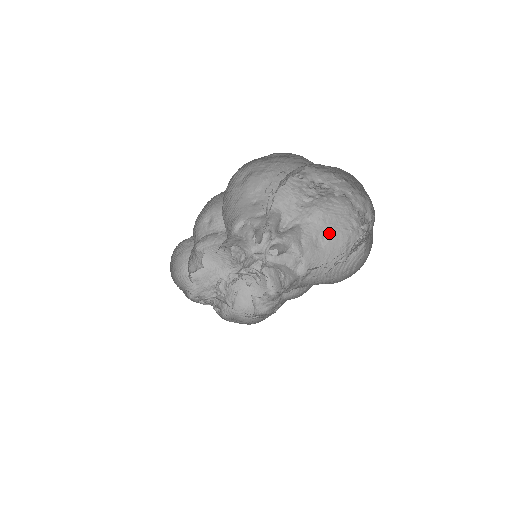
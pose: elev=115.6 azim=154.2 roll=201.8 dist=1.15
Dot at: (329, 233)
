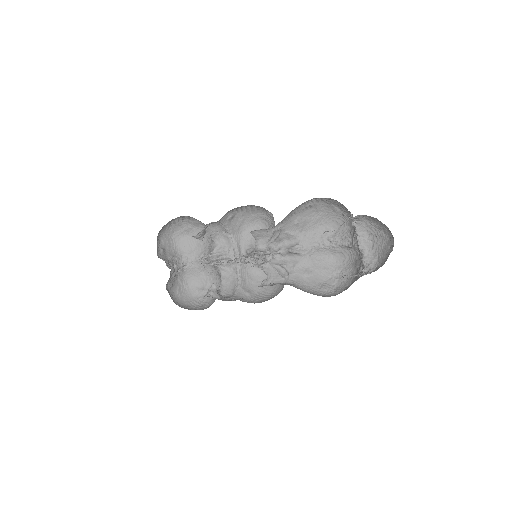
Dot at: (316, 272)
